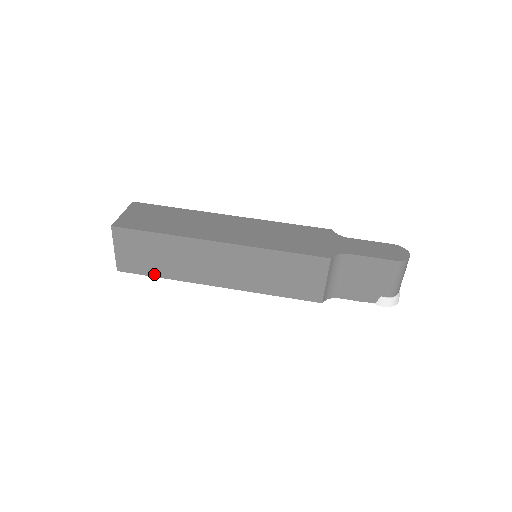
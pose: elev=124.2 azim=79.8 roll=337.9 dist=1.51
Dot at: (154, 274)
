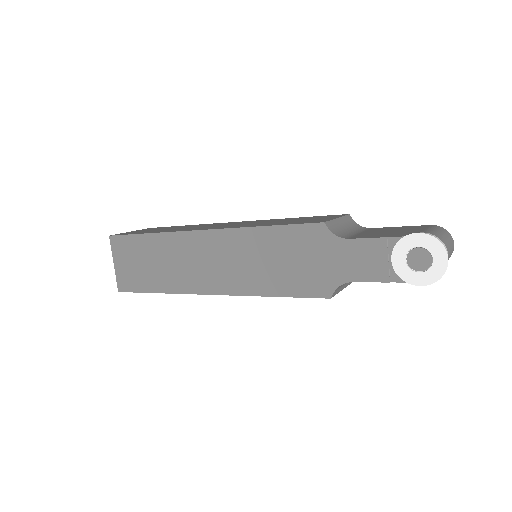
Dot at: (143, 233)
